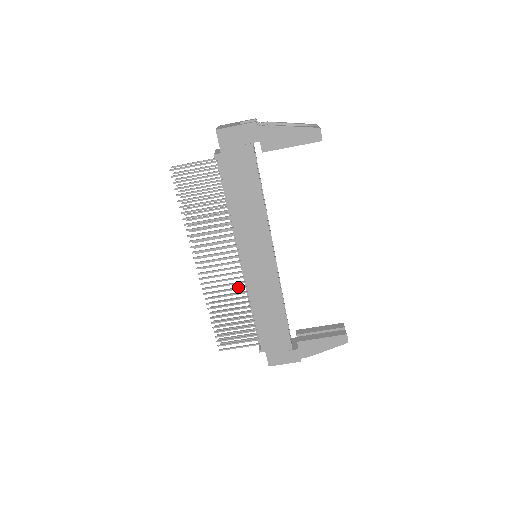
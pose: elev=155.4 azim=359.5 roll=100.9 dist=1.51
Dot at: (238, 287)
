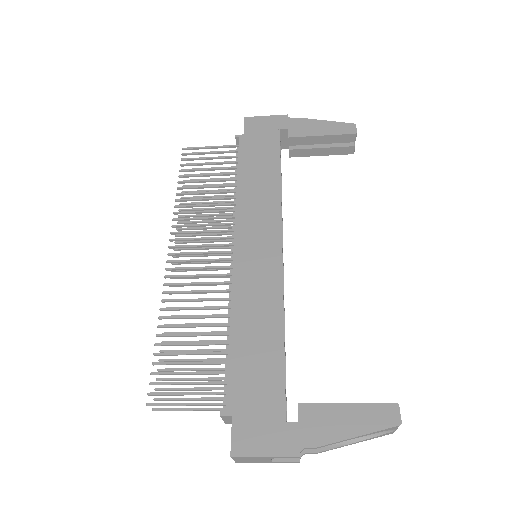
Dot at: (218, 290)
